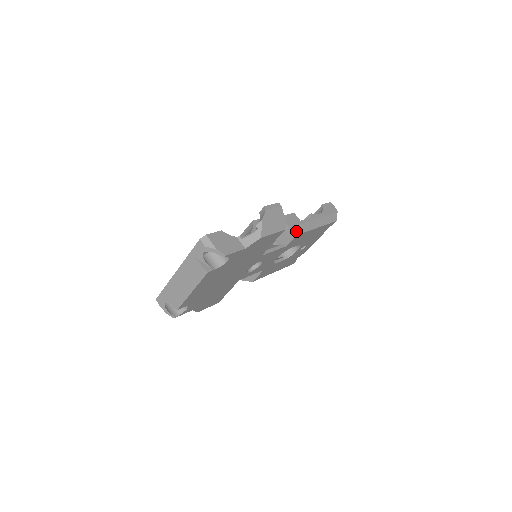
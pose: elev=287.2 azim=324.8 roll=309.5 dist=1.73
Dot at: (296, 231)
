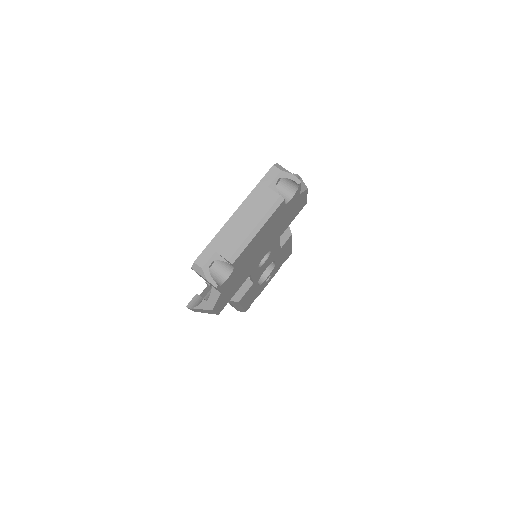
Dot at: (290, 231)
